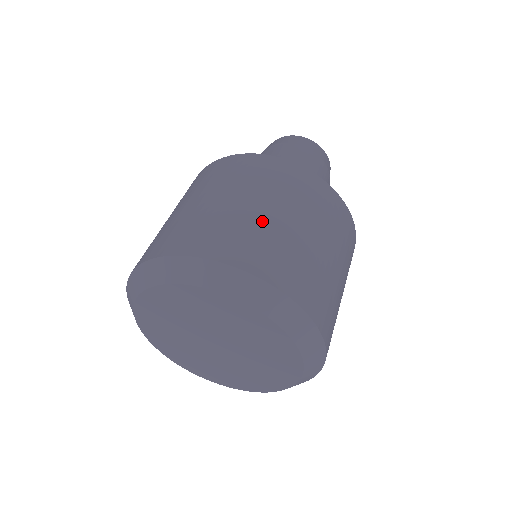
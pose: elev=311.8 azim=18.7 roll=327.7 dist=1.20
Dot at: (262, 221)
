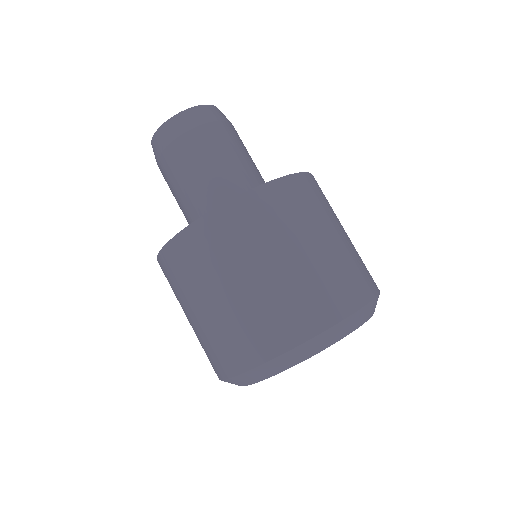
Dot at: (353, 246)
